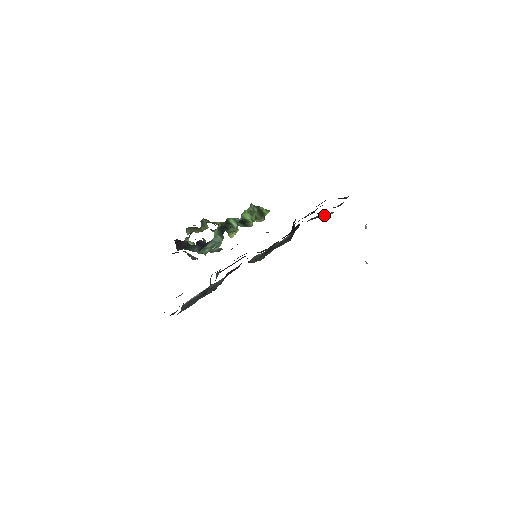
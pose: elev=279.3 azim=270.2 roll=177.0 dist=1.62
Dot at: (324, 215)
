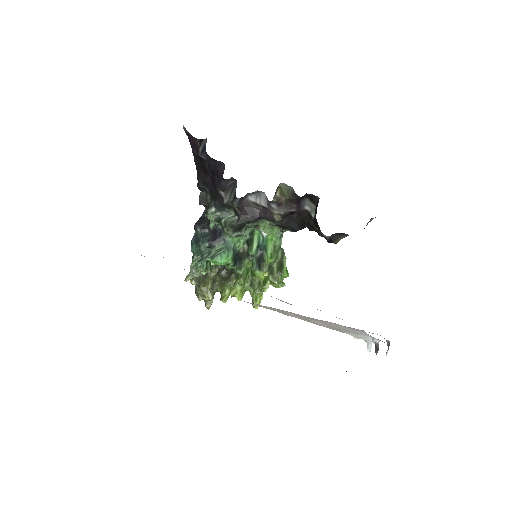
Dot at: occluded
